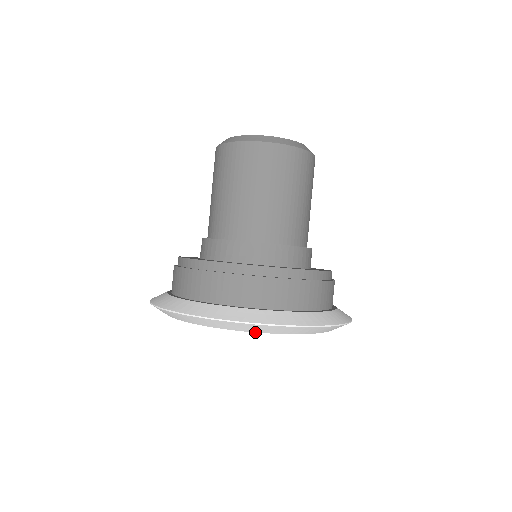
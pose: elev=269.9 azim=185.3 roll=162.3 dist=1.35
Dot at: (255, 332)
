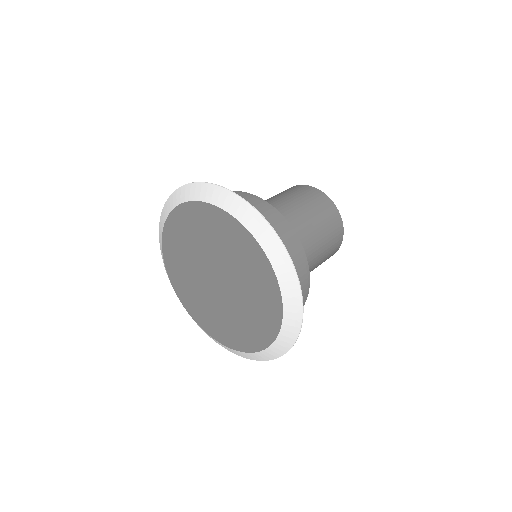
Dot at: (251, 233)
